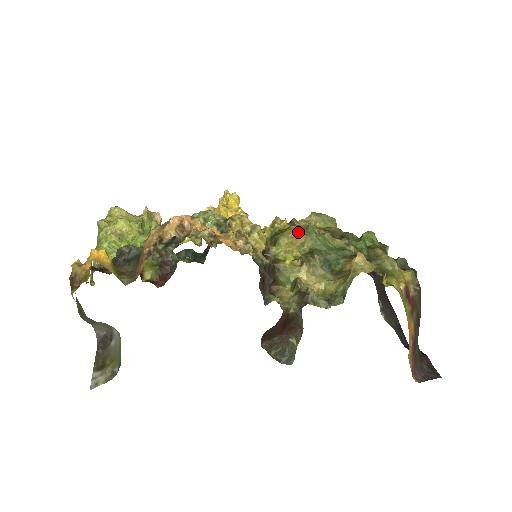
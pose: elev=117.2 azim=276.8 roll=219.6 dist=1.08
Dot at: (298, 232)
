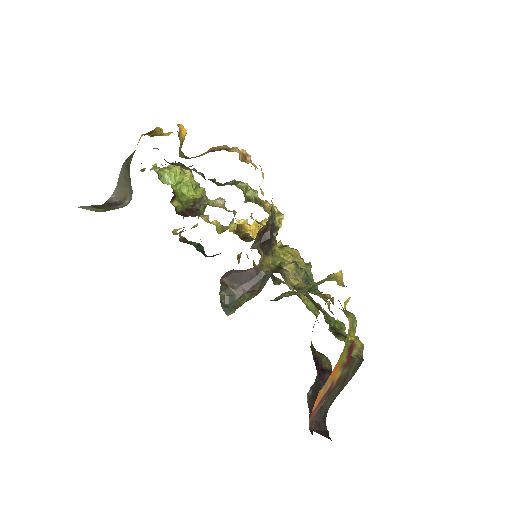
Dot at: (300, 257)
